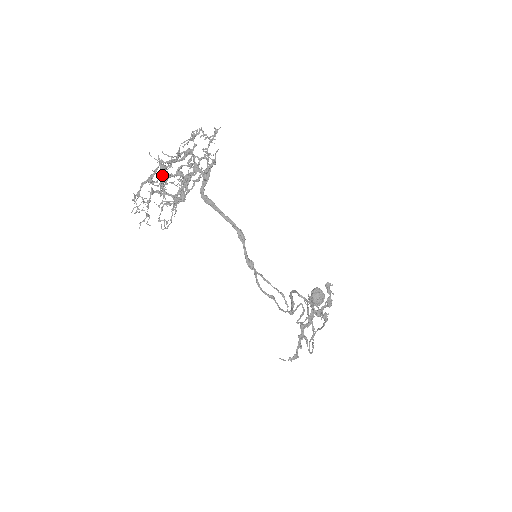
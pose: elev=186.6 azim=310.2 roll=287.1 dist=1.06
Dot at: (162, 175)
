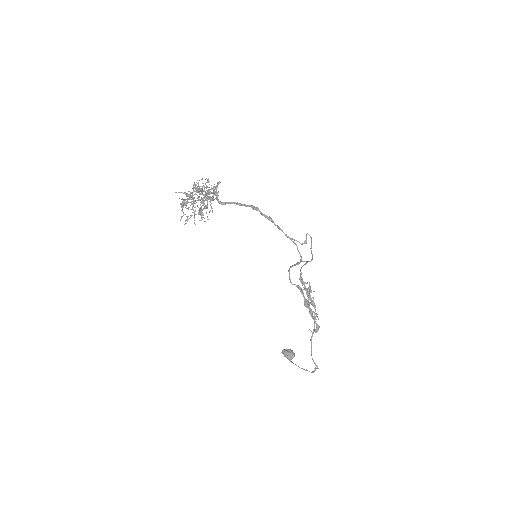
Dot at: (198, 184)
